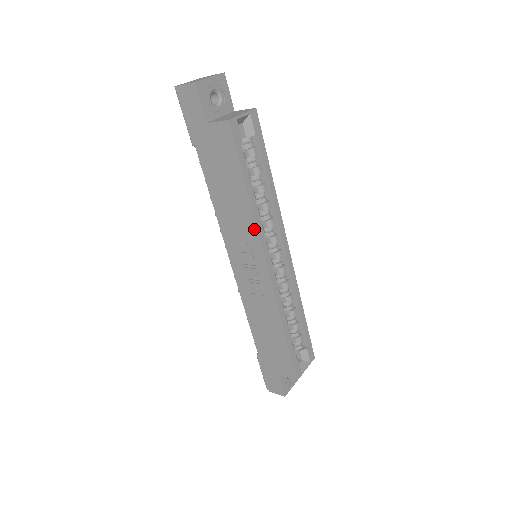
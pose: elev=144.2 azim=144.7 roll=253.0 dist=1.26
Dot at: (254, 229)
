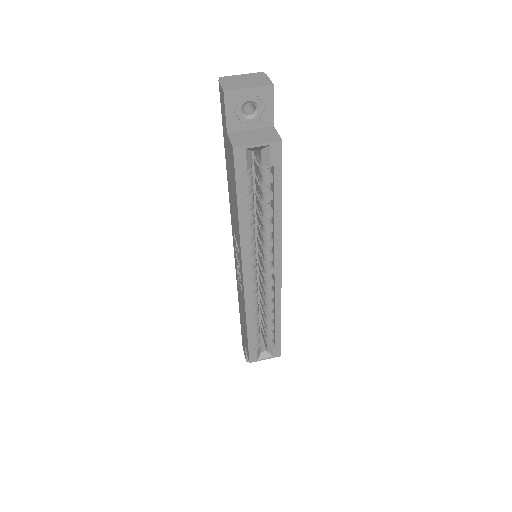
Dot at: (240, 244)
